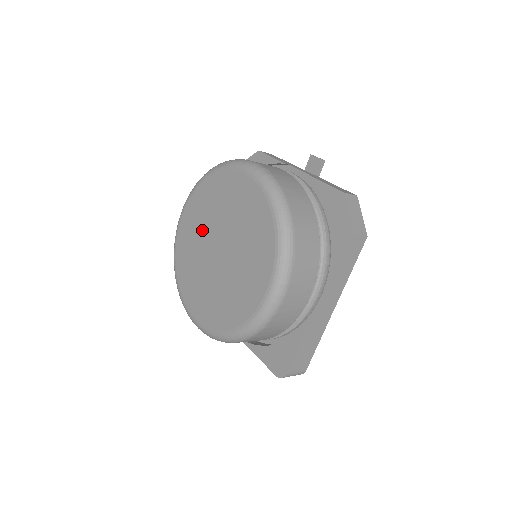
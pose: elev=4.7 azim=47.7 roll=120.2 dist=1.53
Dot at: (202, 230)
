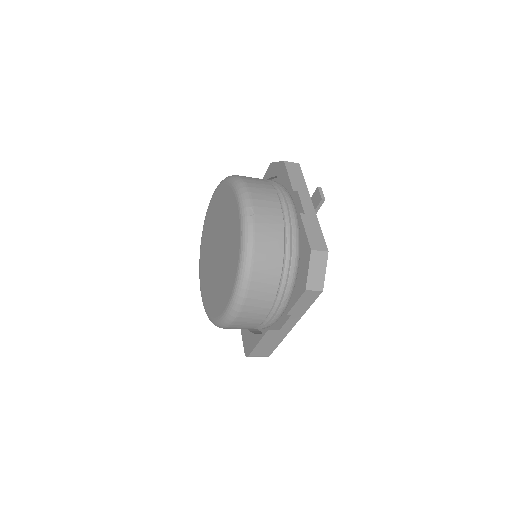
Dot at: (215, 225)
